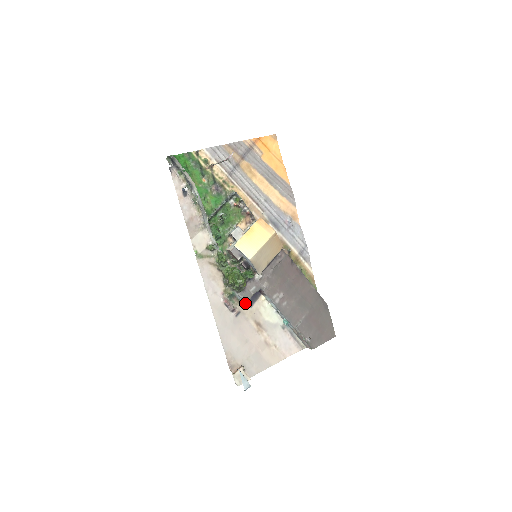
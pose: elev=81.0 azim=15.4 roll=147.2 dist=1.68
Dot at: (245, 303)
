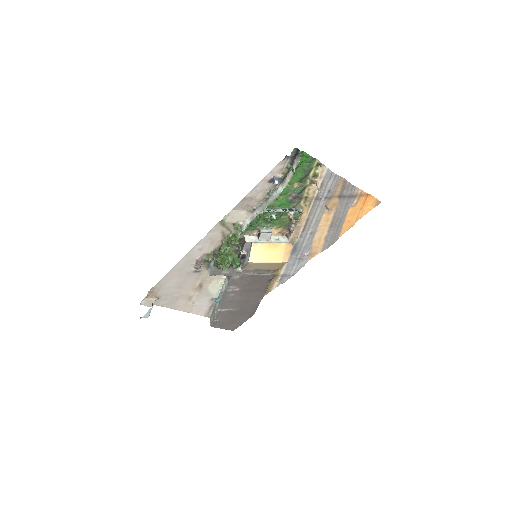
Dot at: occluded
